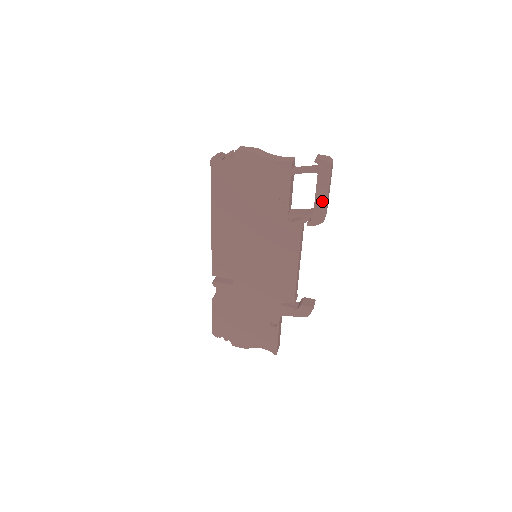
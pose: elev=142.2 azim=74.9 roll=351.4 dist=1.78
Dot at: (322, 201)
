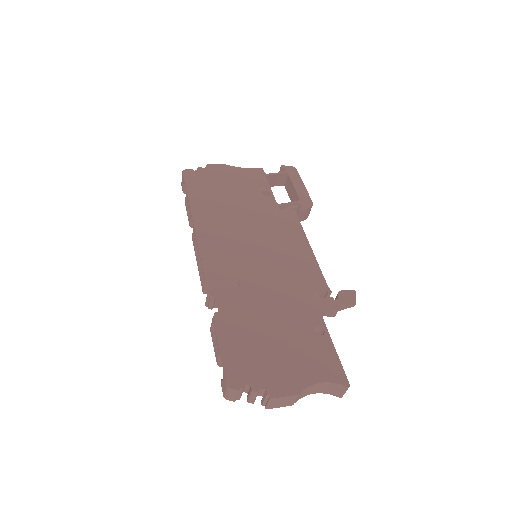
Dot at: (302, 190)
